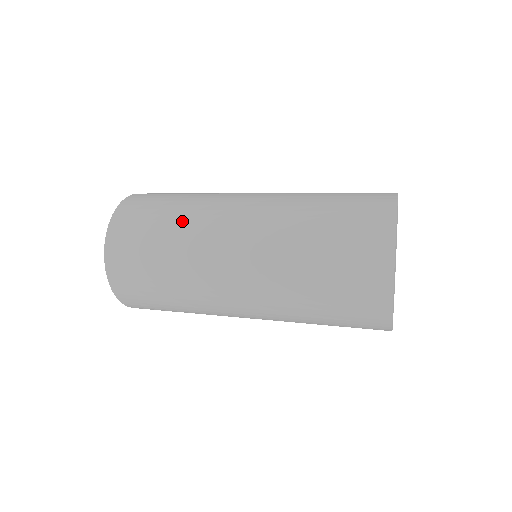
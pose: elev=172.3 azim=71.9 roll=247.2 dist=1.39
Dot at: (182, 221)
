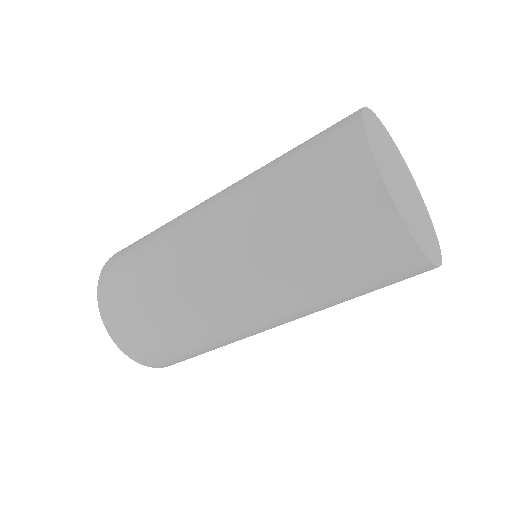
Dot at: (156, 251)
